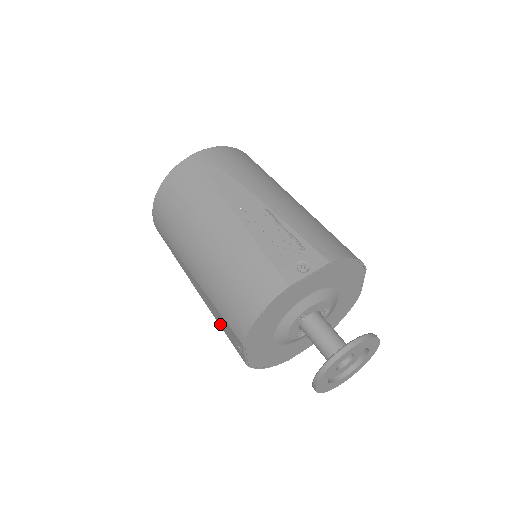
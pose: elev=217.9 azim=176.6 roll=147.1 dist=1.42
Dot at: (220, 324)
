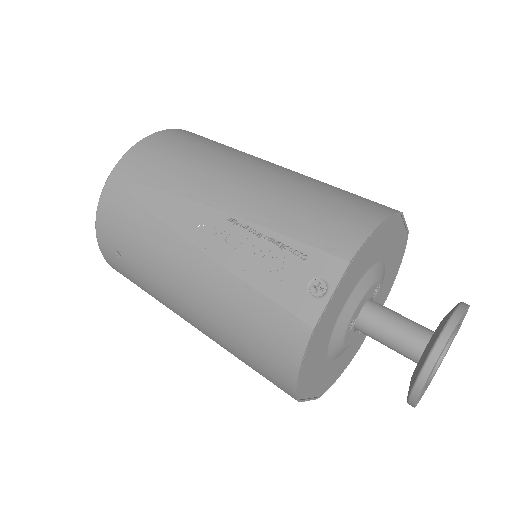
Dot at: occluded
